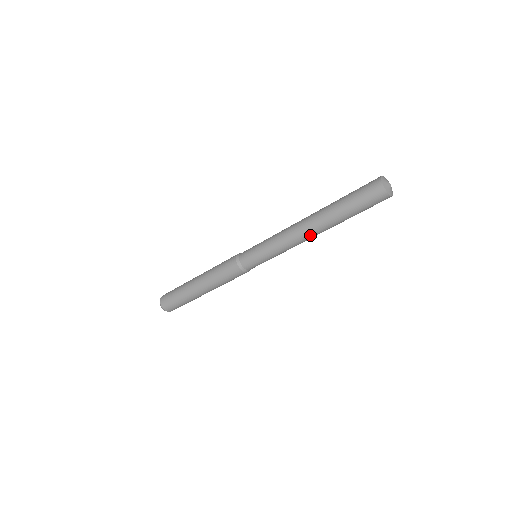
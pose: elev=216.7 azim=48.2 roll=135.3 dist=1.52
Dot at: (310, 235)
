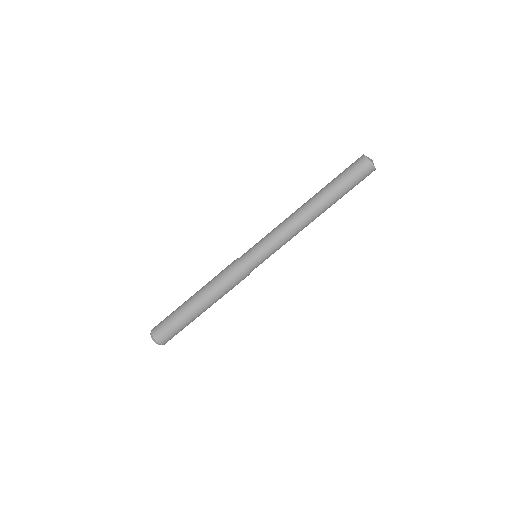
Dot at: (311, 221)
